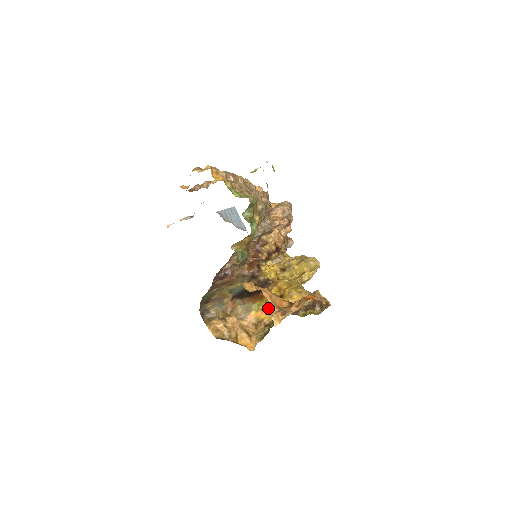
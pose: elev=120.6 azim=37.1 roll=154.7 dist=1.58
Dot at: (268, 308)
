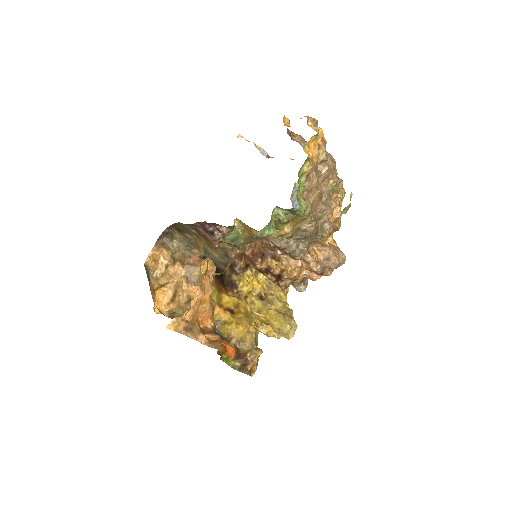
Dot at: occluded
